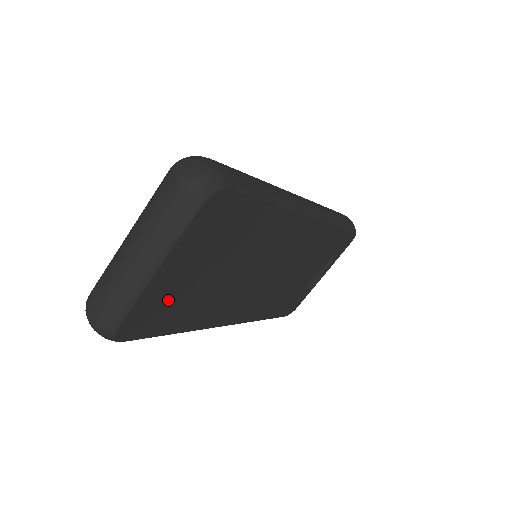
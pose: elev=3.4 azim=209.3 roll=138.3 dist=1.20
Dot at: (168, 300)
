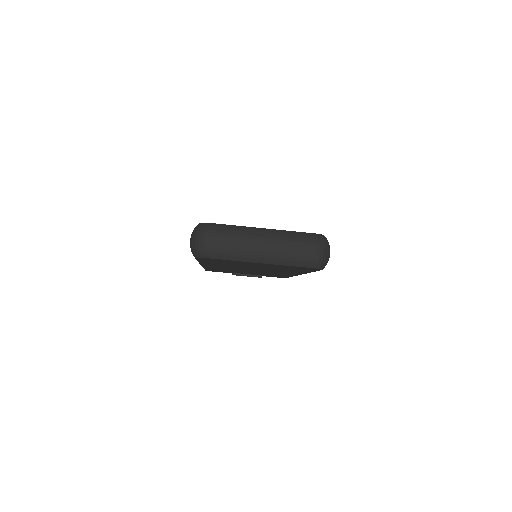
Dot at: (232, 262)
